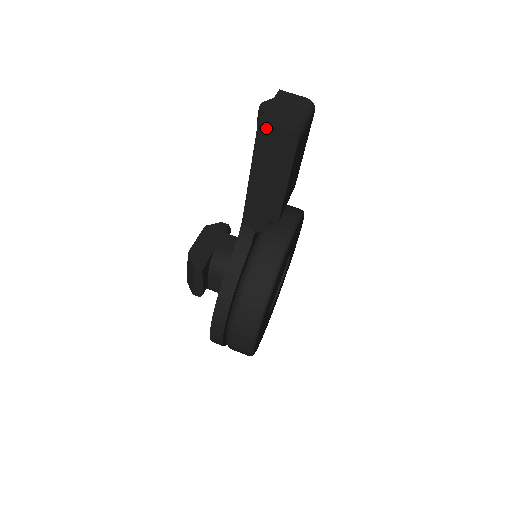
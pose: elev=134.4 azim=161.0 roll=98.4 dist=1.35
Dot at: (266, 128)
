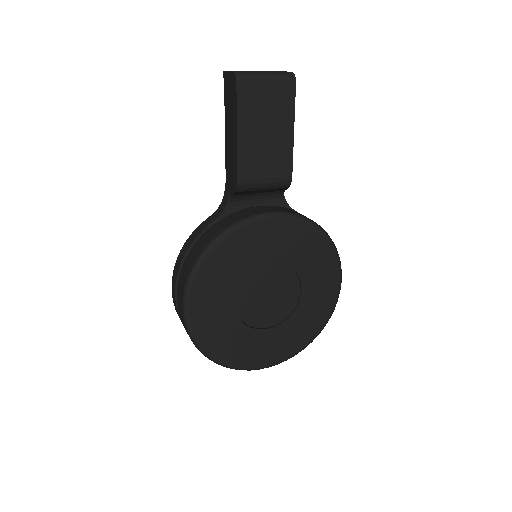
Dot at: (226, 75)
